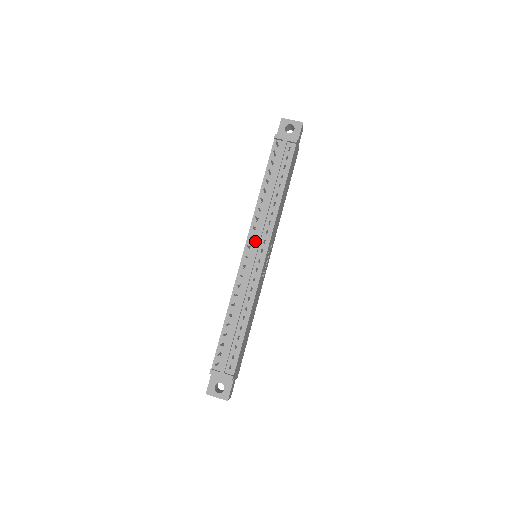
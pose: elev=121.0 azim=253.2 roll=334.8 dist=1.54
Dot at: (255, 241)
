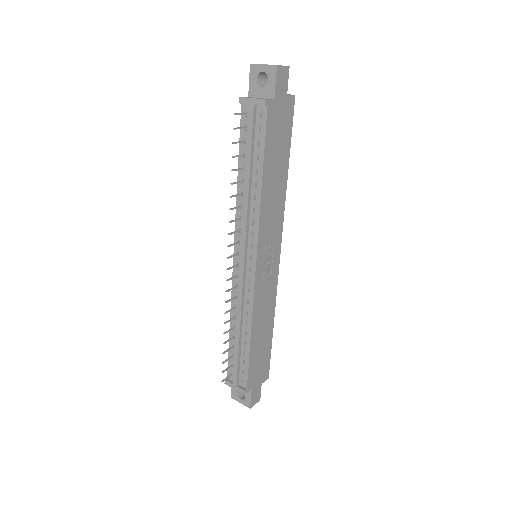
Dot at: (240, 247)
